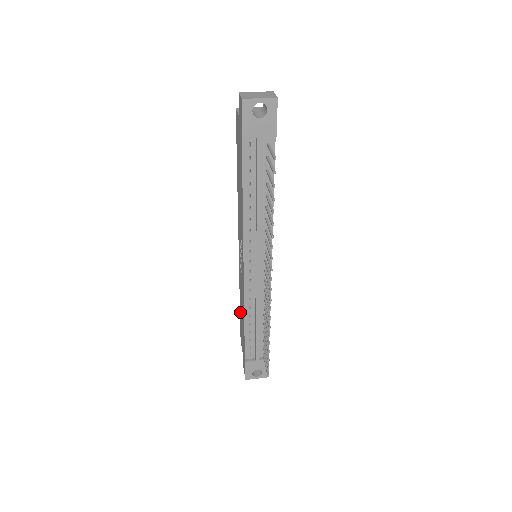
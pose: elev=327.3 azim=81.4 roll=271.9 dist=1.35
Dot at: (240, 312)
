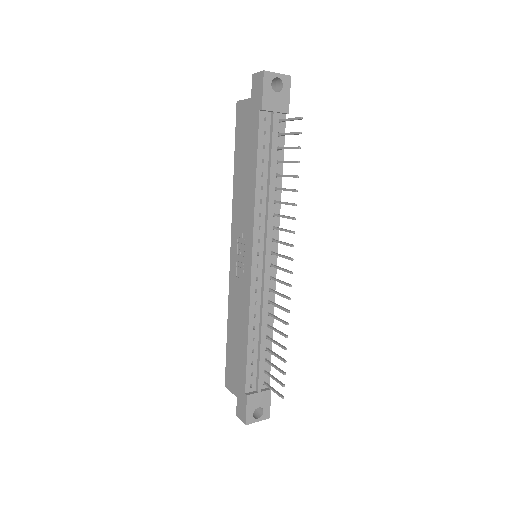
Dot at: (229, 341)
